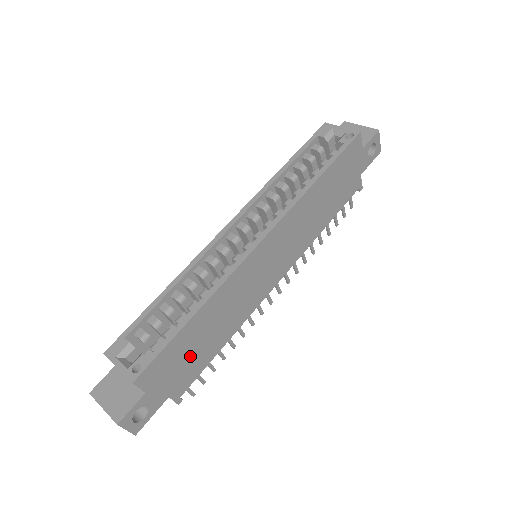
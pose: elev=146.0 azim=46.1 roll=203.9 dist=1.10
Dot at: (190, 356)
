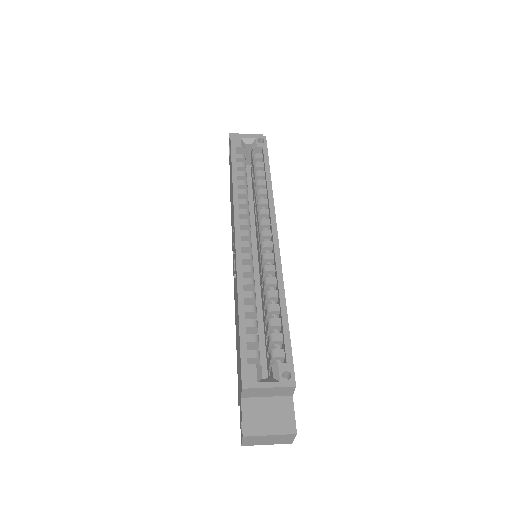
Dot at: occluded
